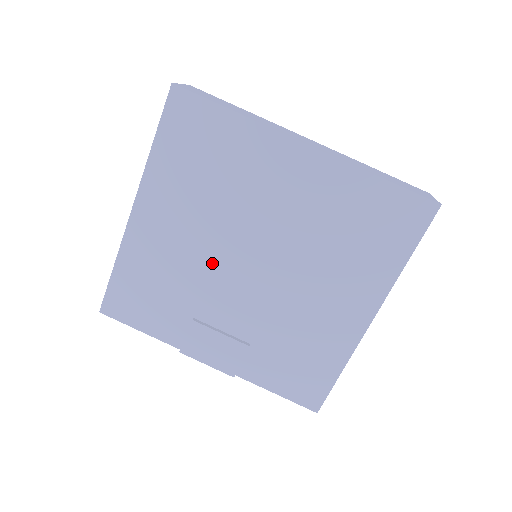
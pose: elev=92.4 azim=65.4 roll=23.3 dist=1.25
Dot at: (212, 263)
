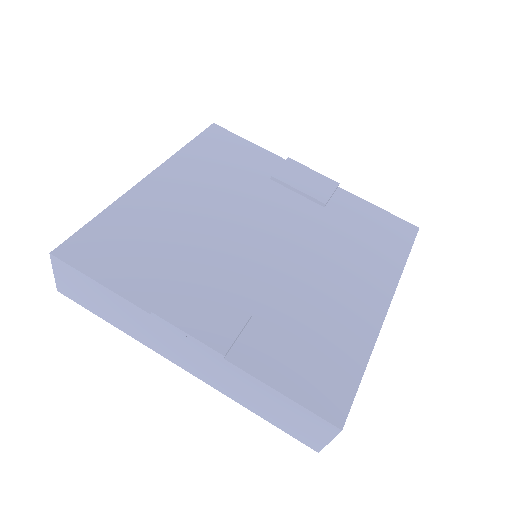
Dot at: (220, 230)
